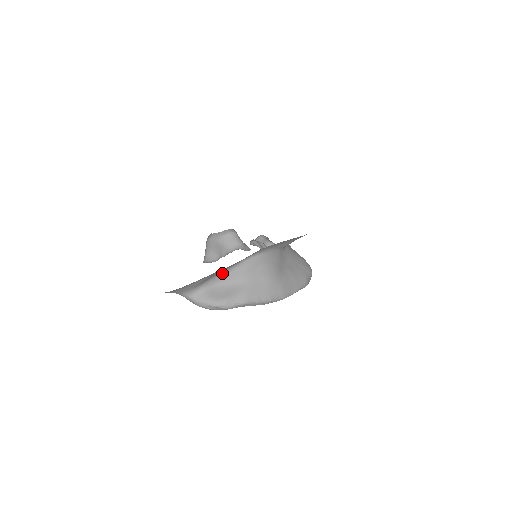
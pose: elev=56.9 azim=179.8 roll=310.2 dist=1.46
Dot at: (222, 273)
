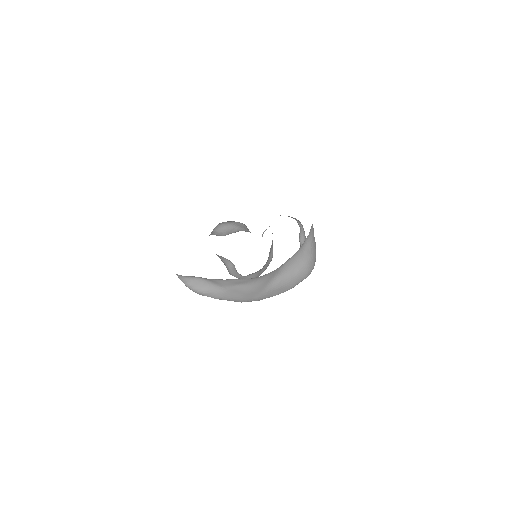
Dot at: (205, 278)
